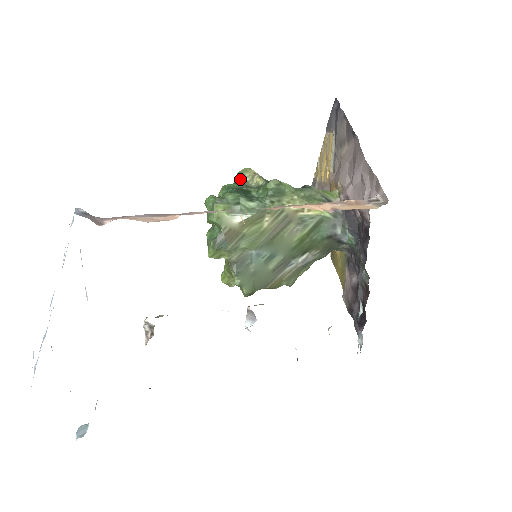
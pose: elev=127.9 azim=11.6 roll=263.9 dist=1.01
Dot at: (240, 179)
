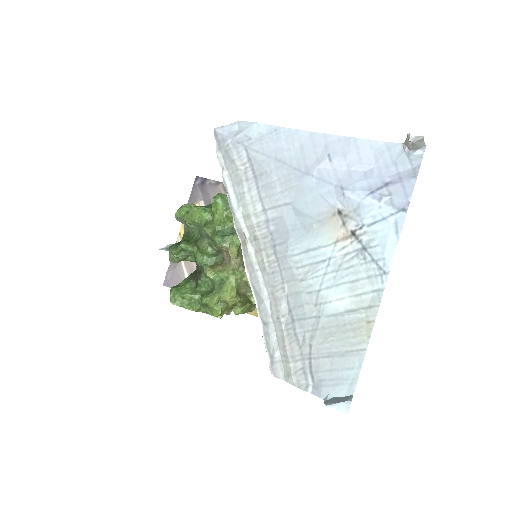
Dot at: occluded
